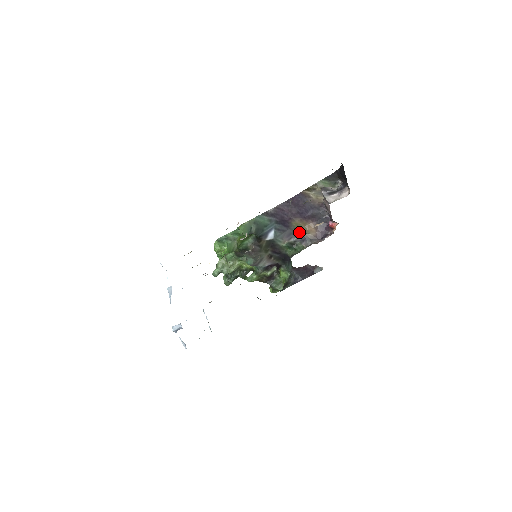
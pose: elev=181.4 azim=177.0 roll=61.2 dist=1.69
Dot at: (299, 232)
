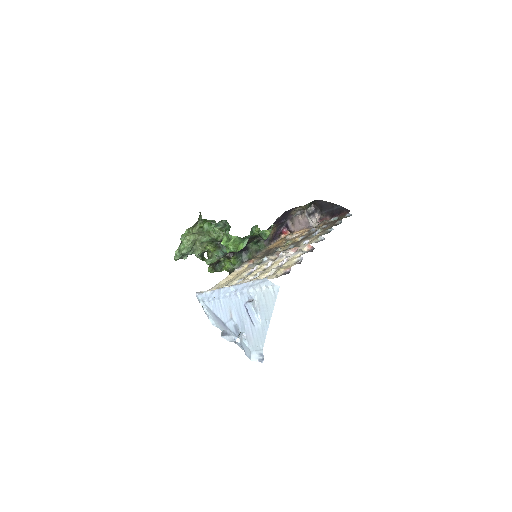
Dot at: occluded
